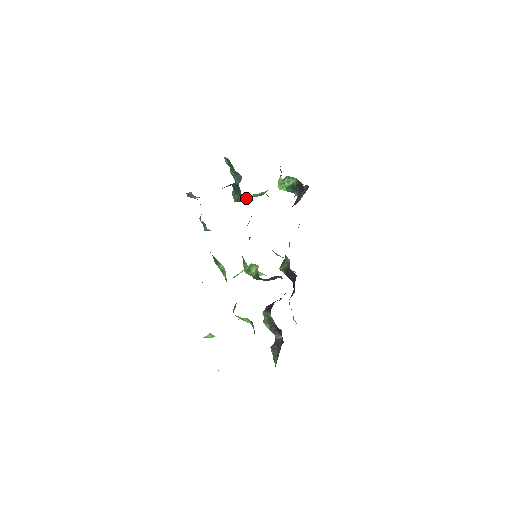
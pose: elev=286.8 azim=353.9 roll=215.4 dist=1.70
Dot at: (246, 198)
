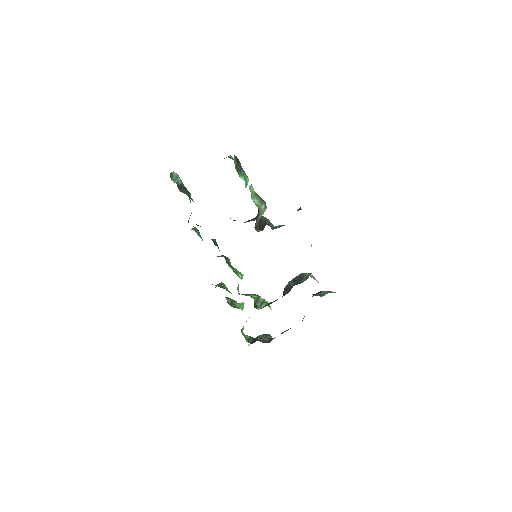
Dot at: occluded
